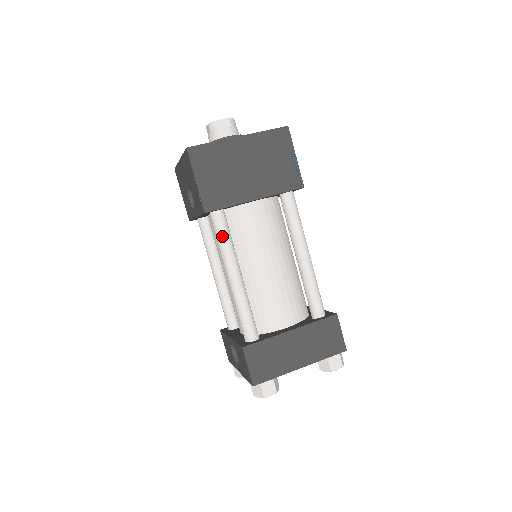
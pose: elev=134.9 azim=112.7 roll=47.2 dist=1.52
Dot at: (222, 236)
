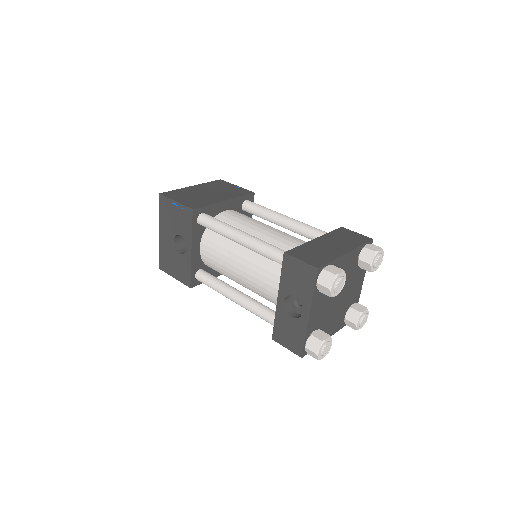
Dot at: (215, 221)
